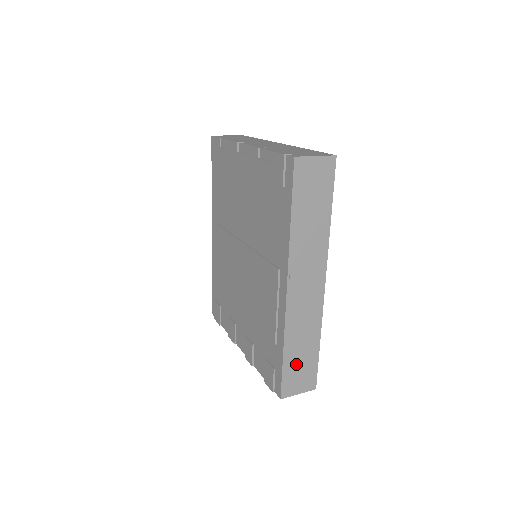
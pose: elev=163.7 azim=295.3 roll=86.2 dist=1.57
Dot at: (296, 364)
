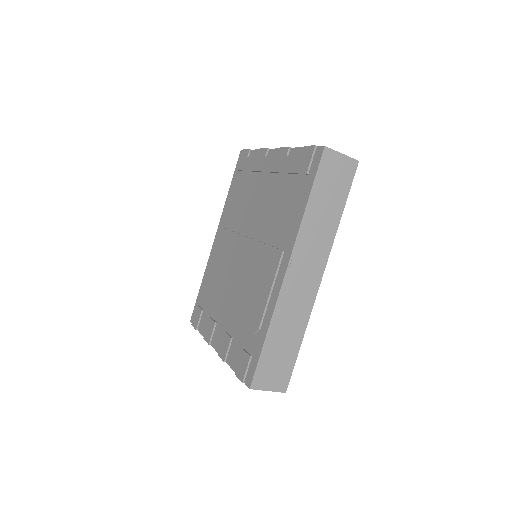
Dot at: (274, 355)
